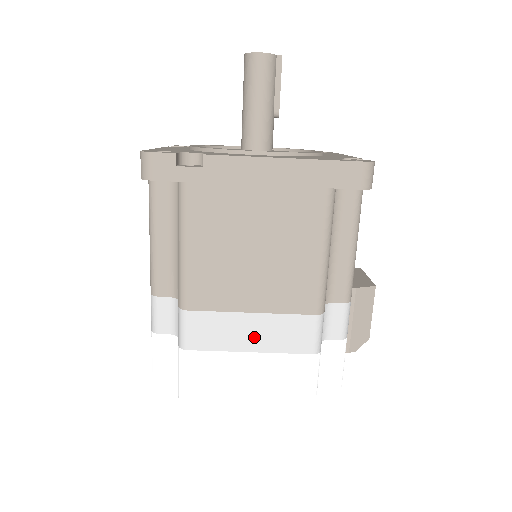
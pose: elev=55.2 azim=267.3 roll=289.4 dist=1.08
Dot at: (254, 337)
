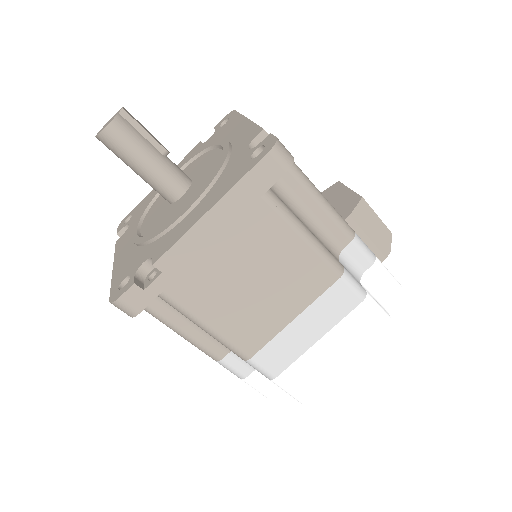
Dot at: (312, 330)
